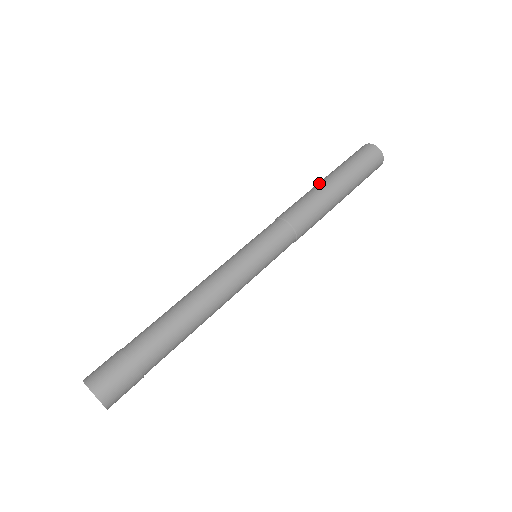
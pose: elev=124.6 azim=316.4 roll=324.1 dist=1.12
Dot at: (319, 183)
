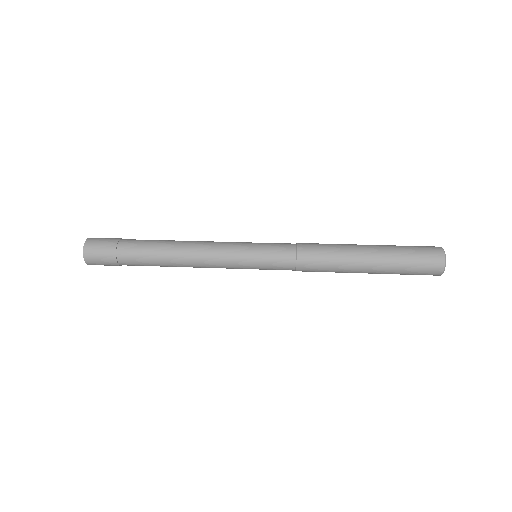
Dot at: occluded
